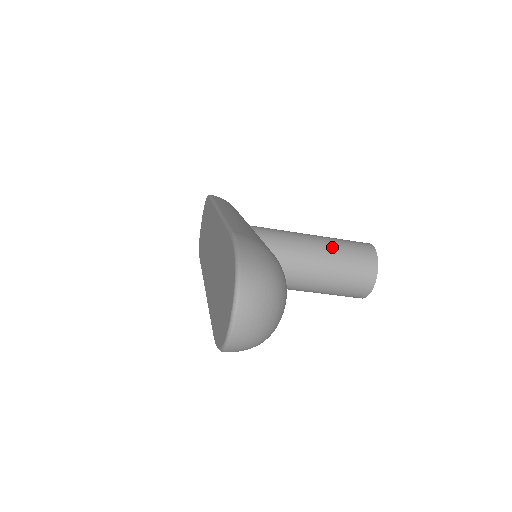
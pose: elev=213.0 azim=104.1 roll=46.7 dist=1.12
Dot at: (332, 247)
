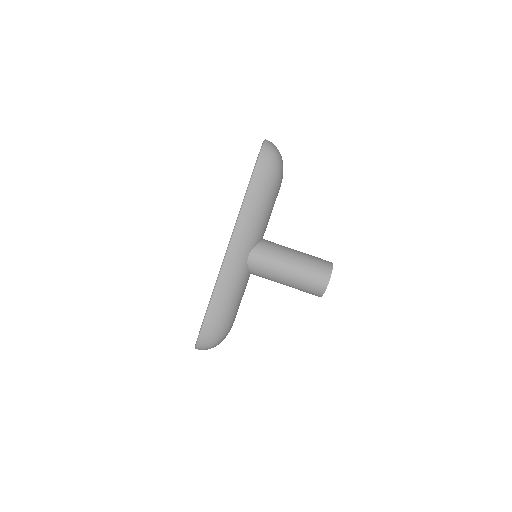
Dot at: occluded
